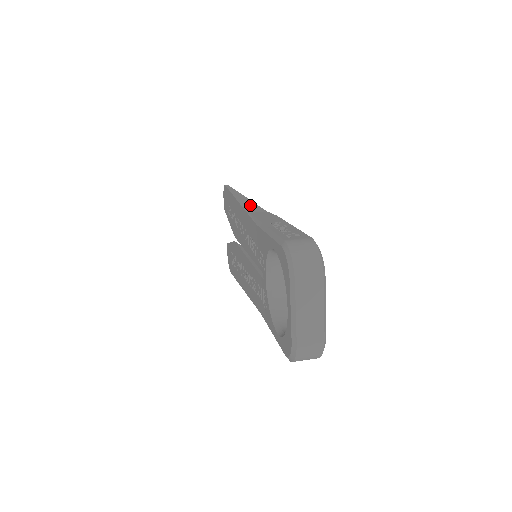
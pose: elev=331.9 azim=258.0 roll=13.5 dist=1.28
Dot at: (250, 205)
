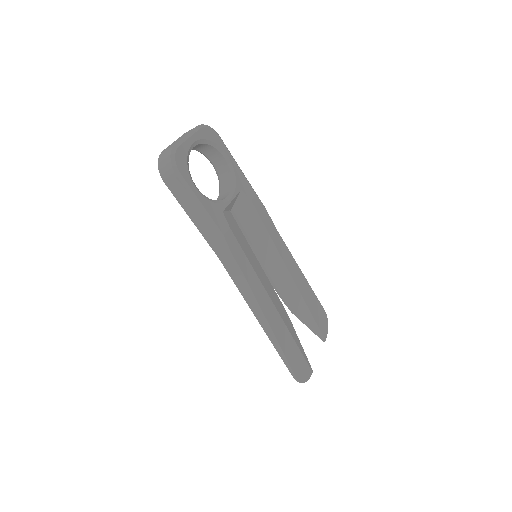
Dot at: occluded
